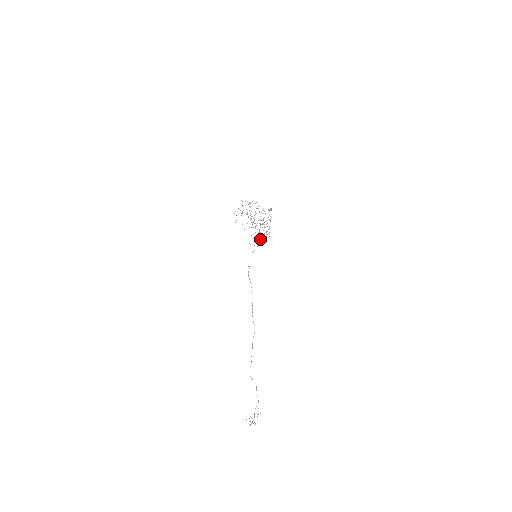
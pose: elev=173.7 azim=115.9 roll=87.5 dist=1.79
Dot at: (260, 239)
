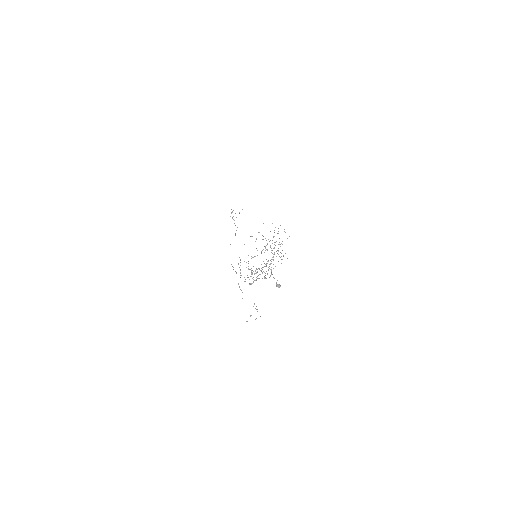
Dot at: occluded
